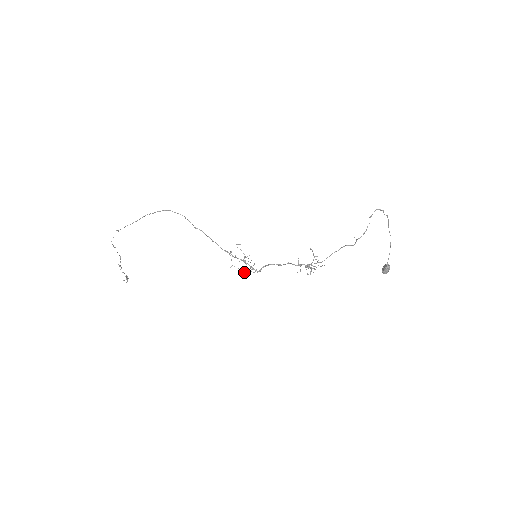
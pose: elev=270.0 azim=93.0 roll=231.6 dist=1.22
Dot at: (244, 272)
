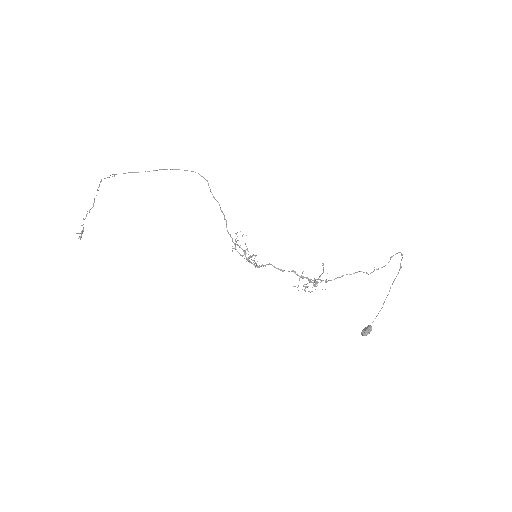
Dot at: occluded
